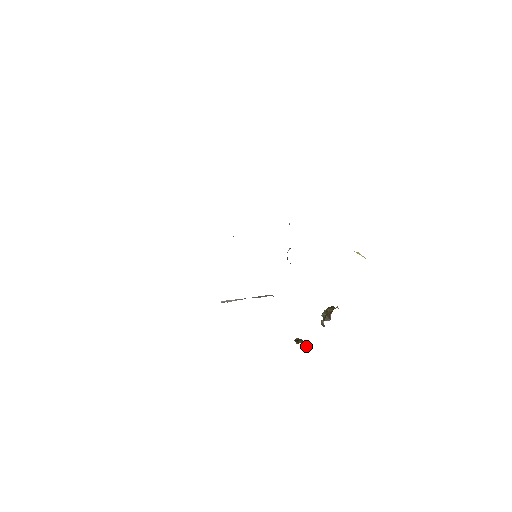
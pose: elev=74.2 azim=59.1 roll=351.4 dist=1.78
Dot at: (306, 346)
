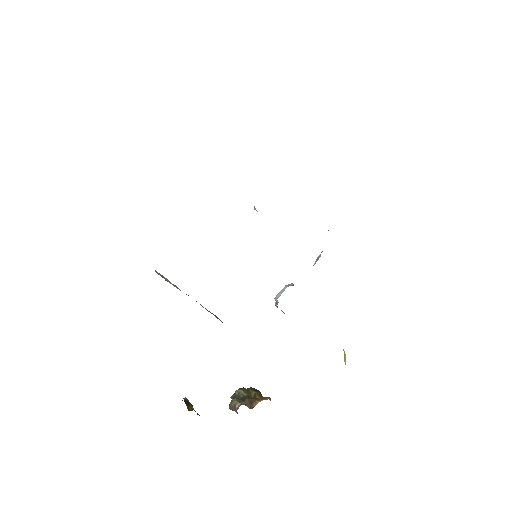
Dot at: occluded
